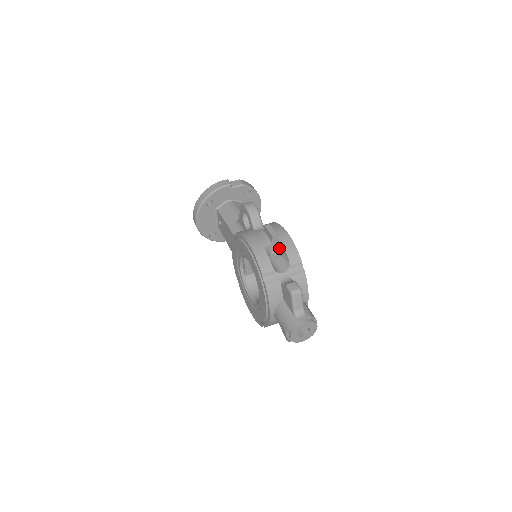
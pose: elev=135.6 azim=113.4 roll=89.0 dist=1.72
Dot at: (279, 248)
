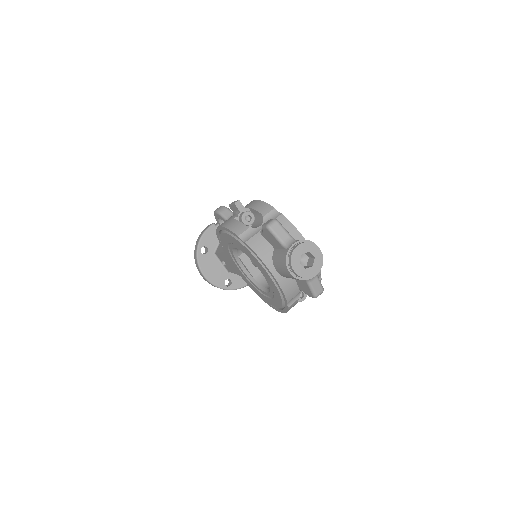
Dot at: occluded
